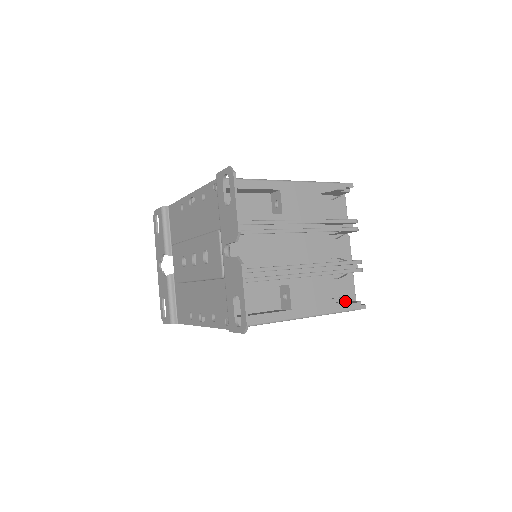
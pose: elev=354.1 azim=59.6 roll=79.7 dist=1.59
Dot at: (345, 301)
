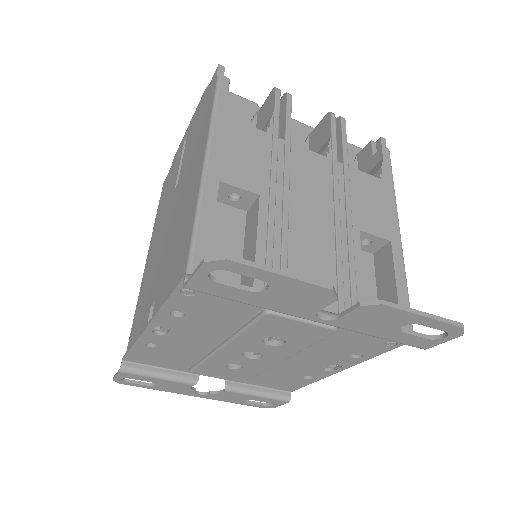
Dot at: (357, 161)
